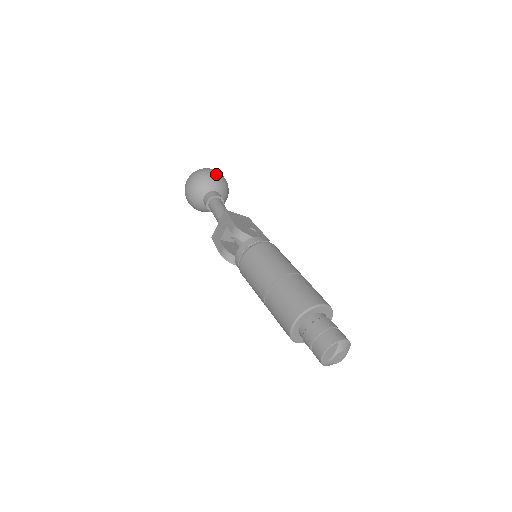
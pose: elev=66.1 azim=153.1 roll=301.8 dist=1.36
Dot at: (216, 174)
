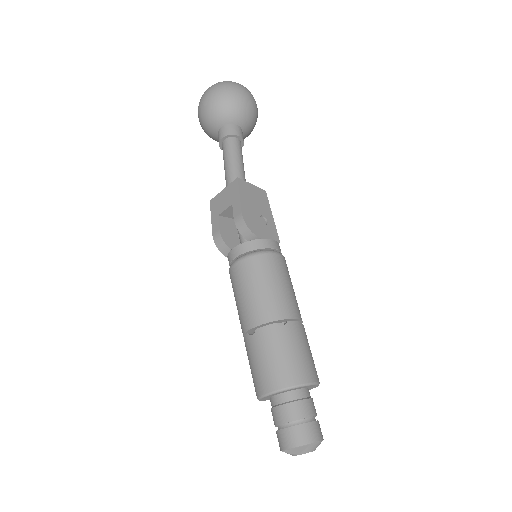
Dot at: (246, 100)
